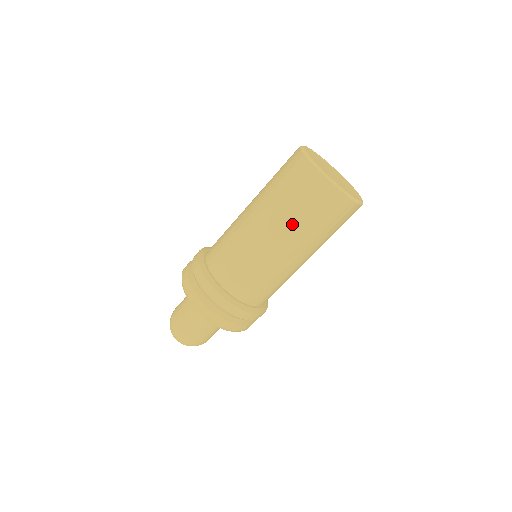
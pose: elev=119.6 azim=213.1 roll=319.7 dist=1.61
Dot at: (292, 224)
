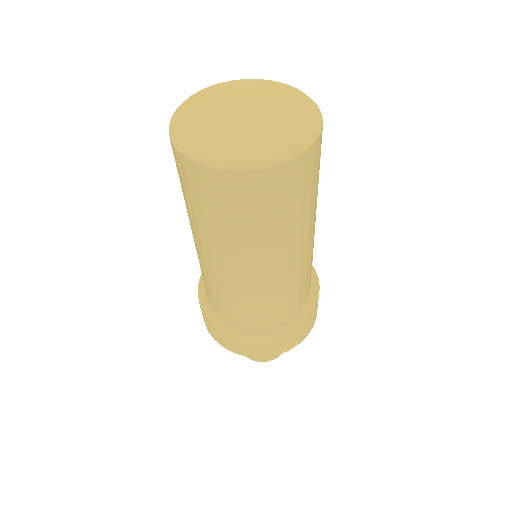
Dot at: (243, 241)
